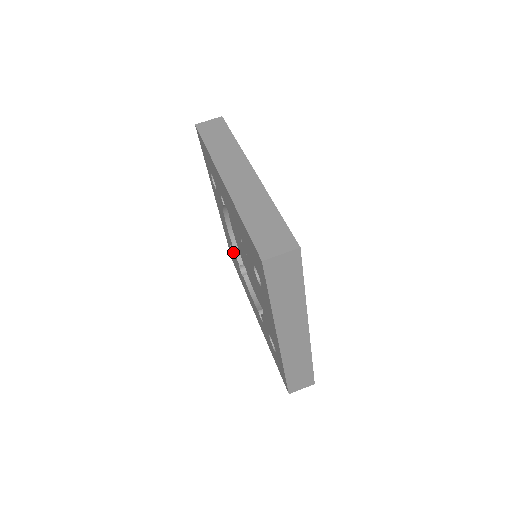
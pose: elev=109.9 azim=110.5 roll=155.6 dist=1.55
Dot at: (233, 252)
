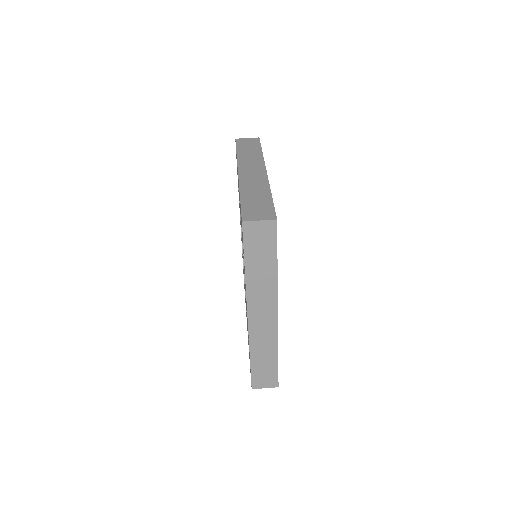
Dot at: occluded
